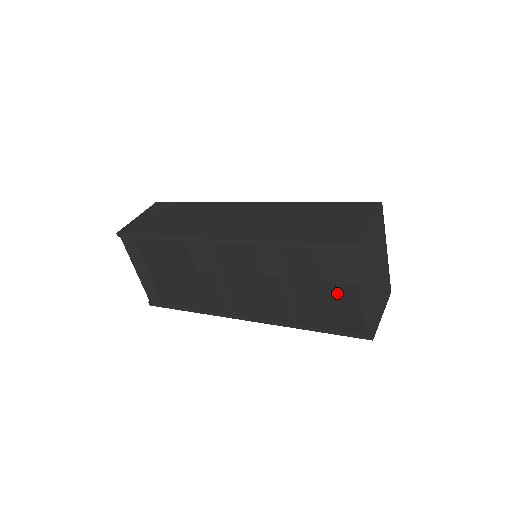
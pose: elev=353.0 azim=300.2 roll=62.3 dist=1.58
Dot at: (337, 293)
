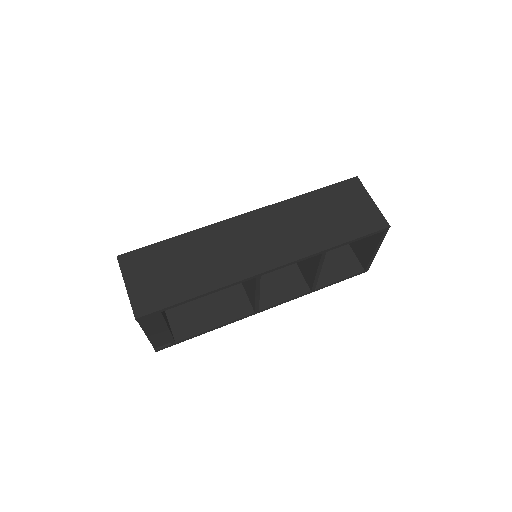
Dot at: occluded
